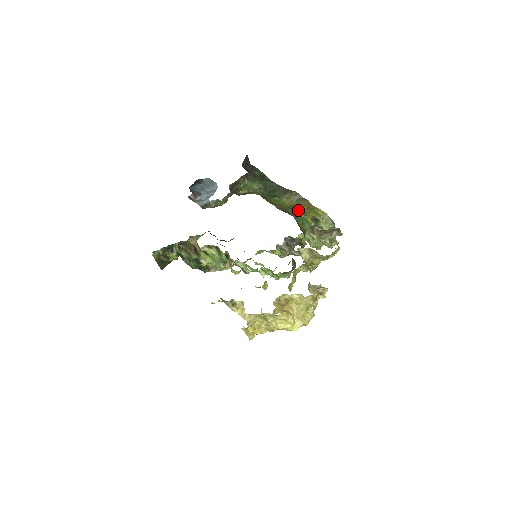
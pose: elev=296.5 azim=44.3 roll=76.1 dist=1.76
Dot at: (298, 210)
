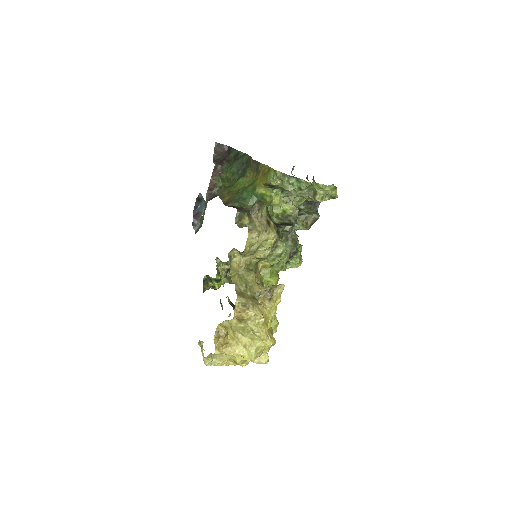
Dot at: (248, 188)
